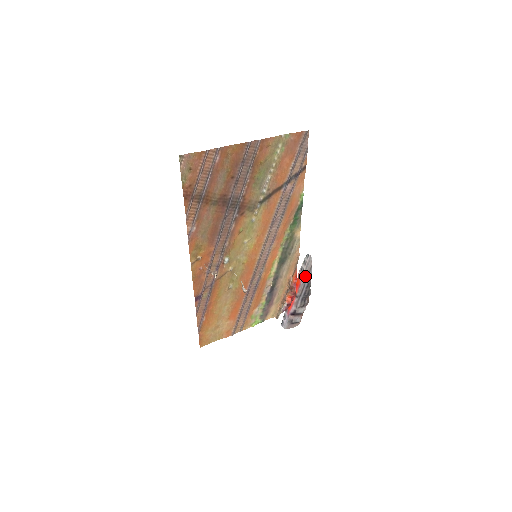
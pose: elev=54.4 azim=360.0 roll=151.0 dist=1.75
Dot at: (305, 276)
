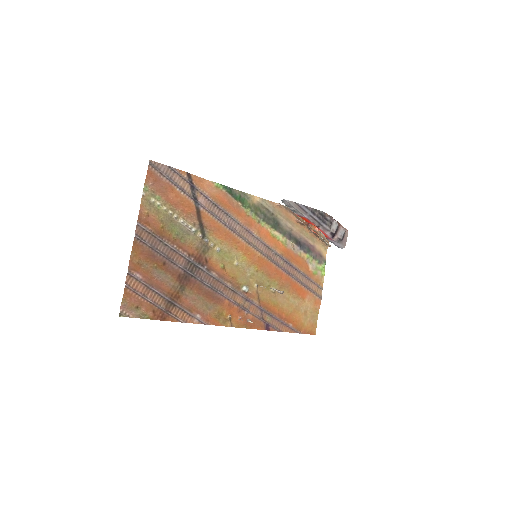
Dot at: (302, 212)
